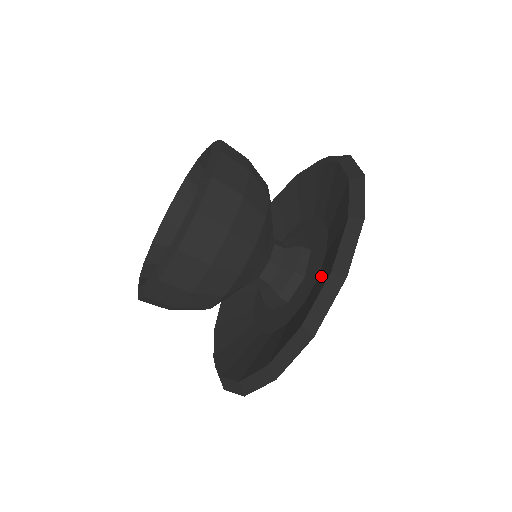
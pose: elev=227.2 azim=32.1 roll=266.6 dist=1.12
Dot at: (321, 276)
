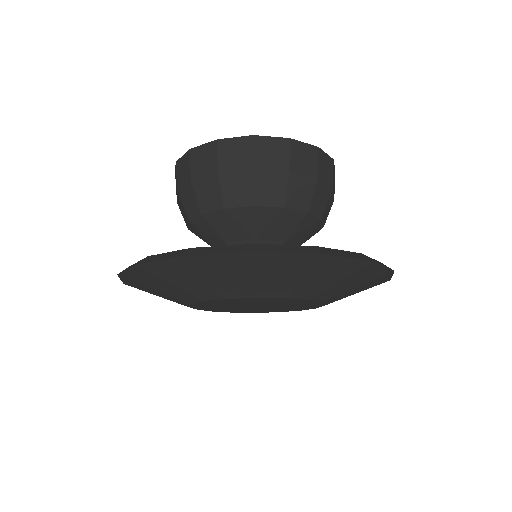
Dot at: occluded
